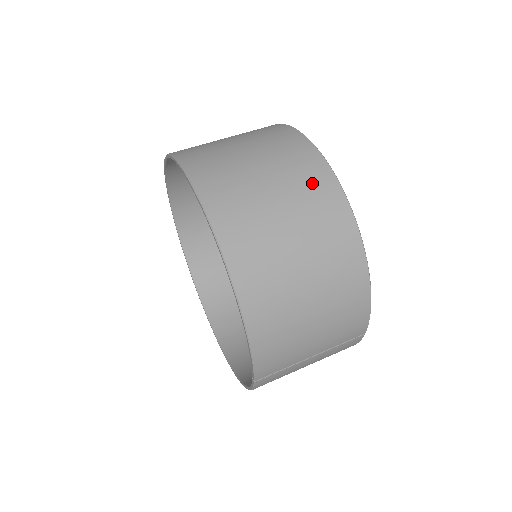
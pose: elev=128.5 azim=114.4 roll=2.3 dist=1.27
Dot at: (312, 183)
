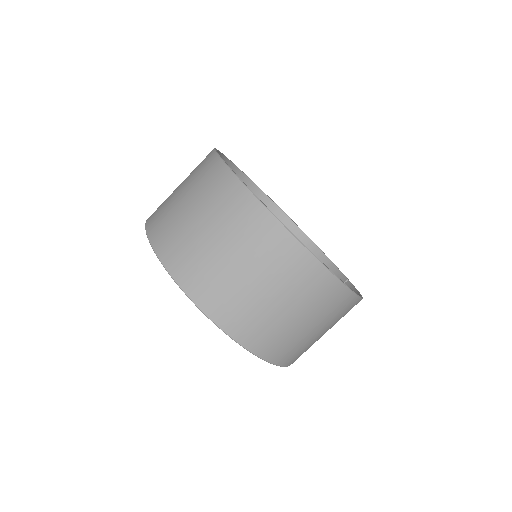
Dot at: (326, 298)
